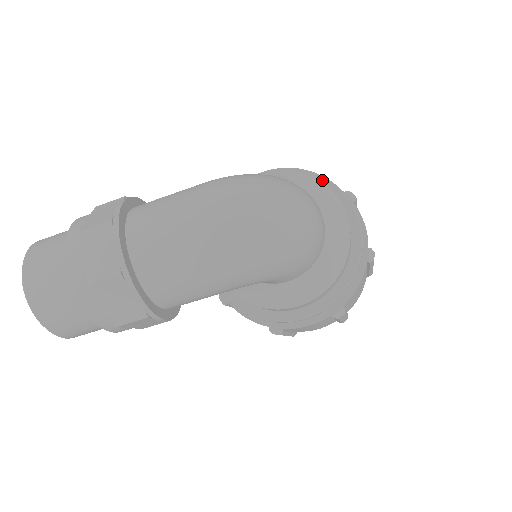
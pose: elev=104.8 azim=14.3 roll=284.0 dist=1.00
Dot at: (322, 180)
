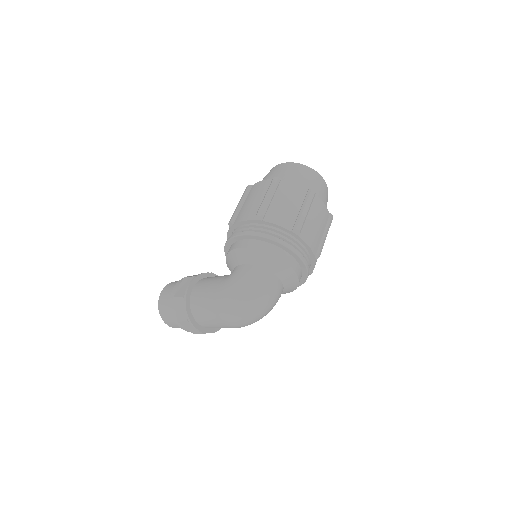
Dot at: (274, 242)
